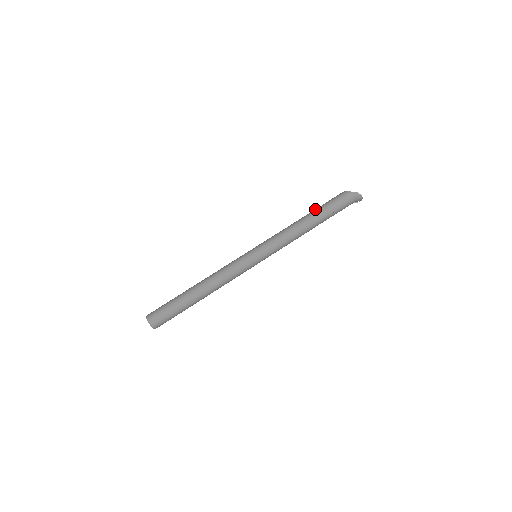
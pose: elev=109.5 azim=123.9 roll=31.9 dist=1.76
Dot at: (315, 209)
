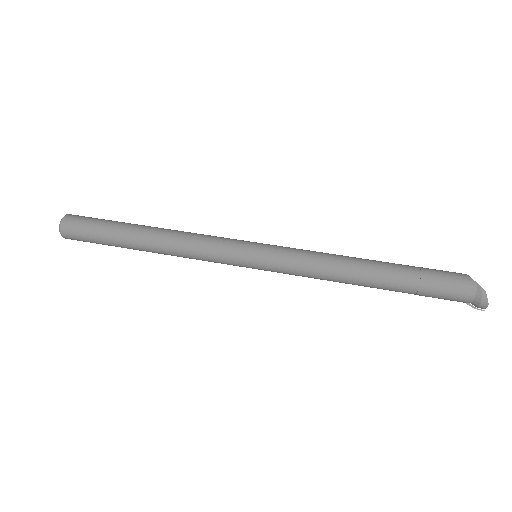
Dot at: occluded
